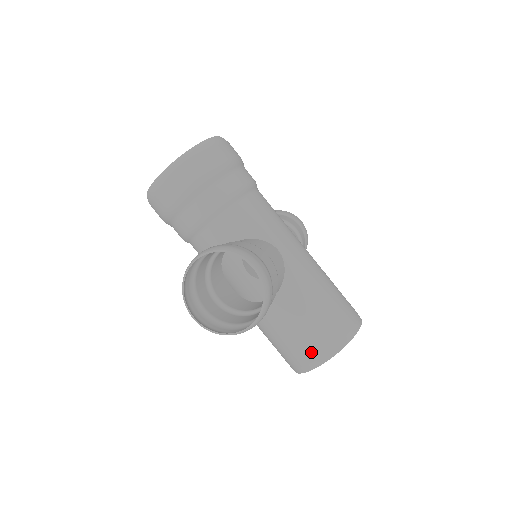
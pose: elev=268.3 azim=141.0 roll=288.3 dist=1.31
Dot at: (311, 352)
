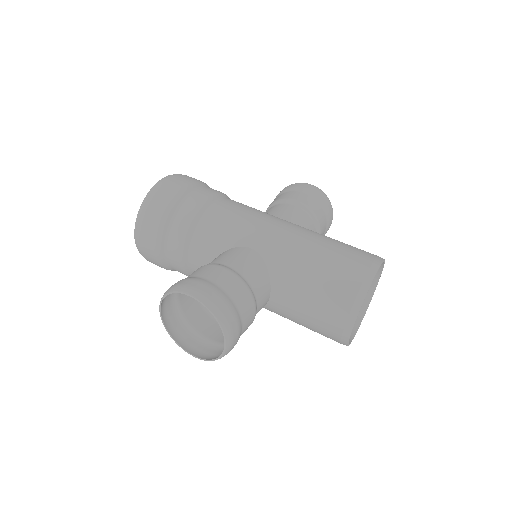
Dot at: (334, 326)
